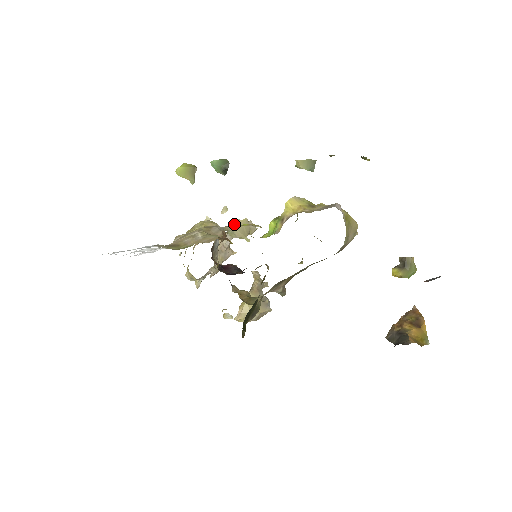
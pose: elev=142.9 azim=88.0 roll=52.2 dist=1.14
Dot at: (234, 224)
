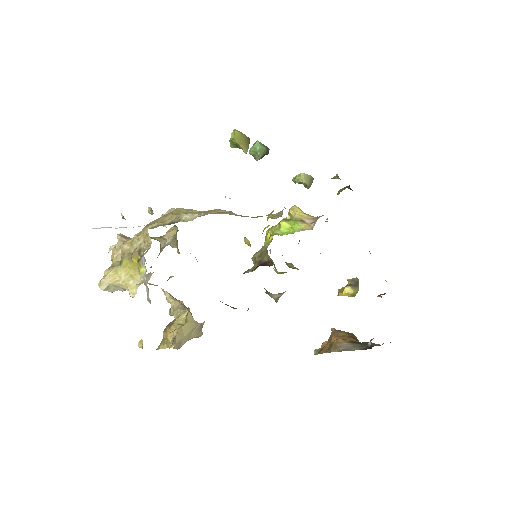
Dot at: occluded
